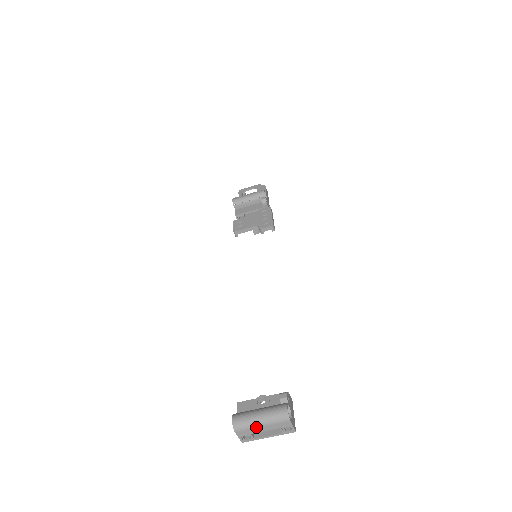
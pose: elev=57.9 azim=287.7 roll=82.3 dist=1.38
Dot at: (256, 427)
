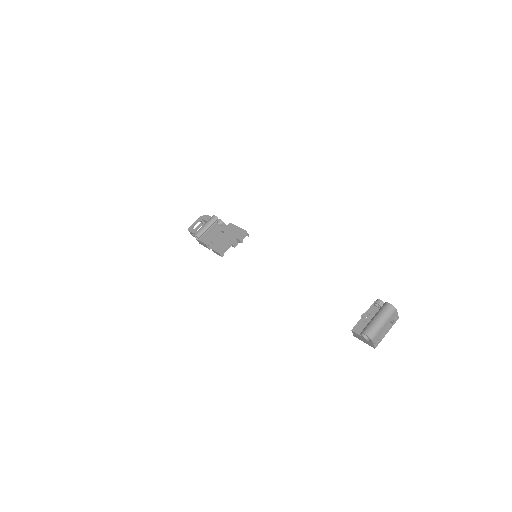
Dot at: (381, 328)
